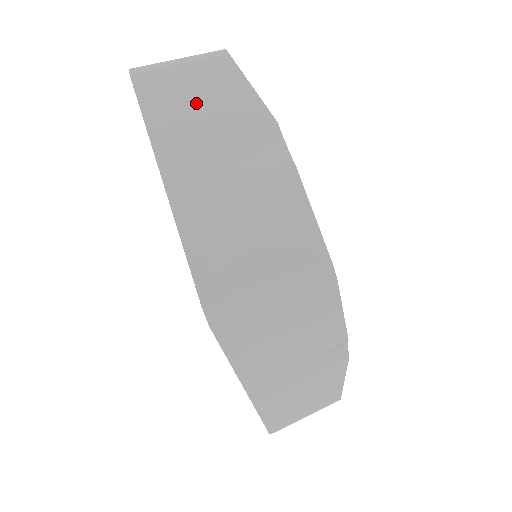
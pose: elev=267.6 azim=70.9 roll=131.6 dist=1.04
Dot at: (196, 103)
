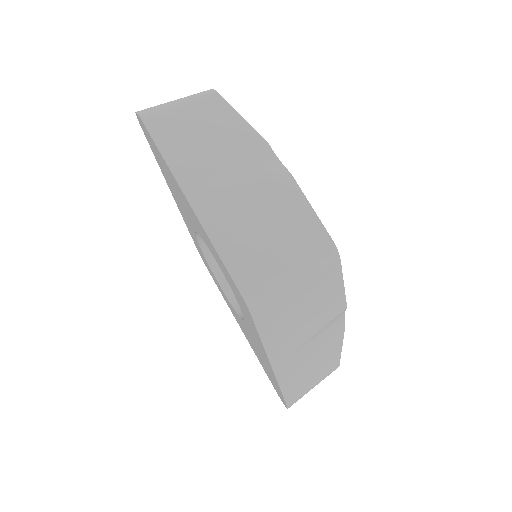
Dot at: (200, 134)
